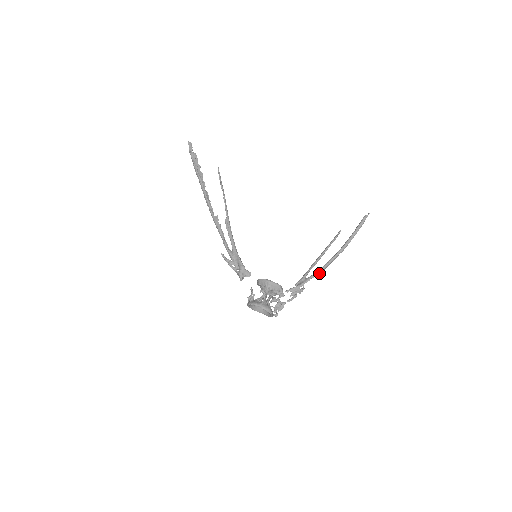
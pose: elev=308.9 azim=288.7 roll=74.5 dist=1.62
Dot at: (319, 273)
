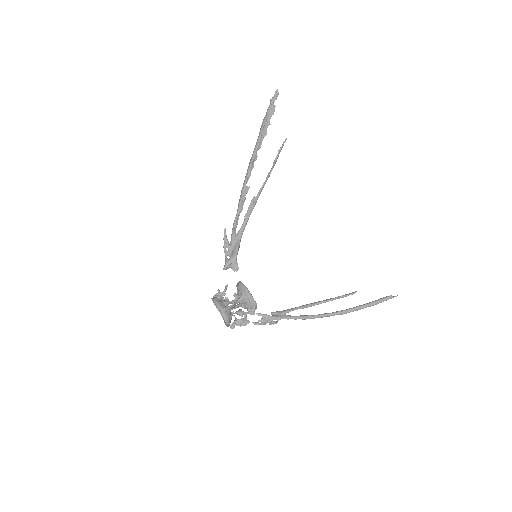
Dot at: (303, 319)
